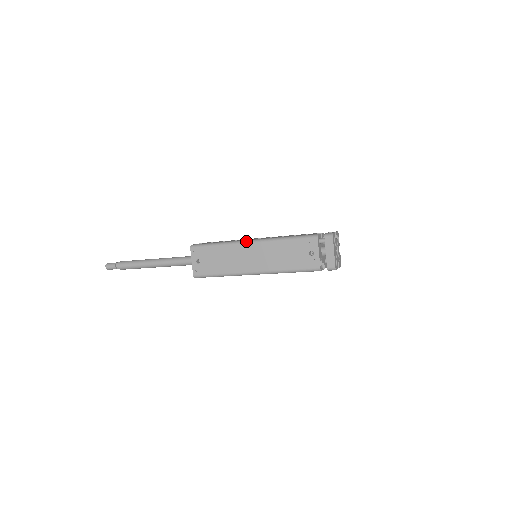
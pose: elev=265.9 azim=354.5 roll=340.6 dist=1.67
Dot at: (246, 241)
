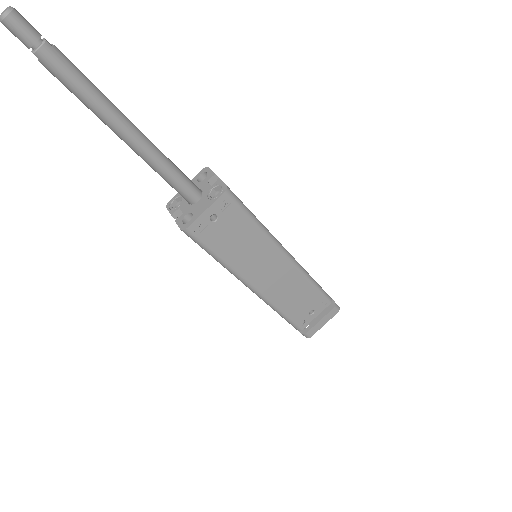
Dot at: (284, 249)
